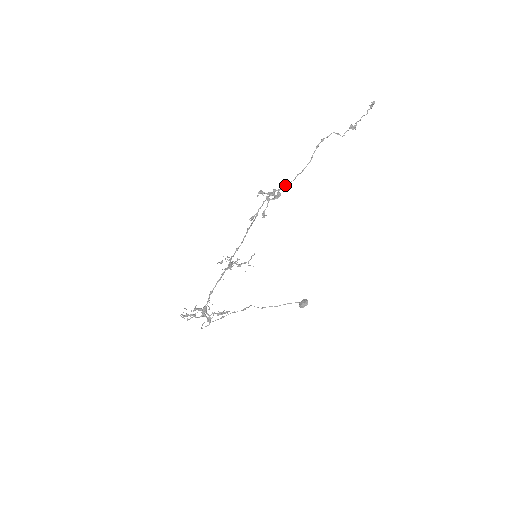
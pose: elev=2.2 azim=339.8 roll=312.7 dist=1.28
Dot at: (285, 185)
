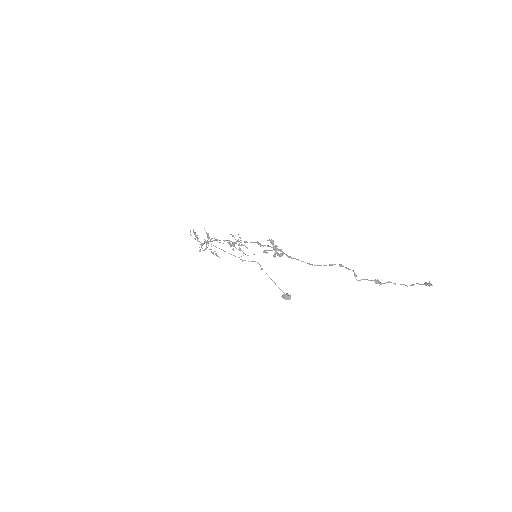
Dot at: (289, 256)
